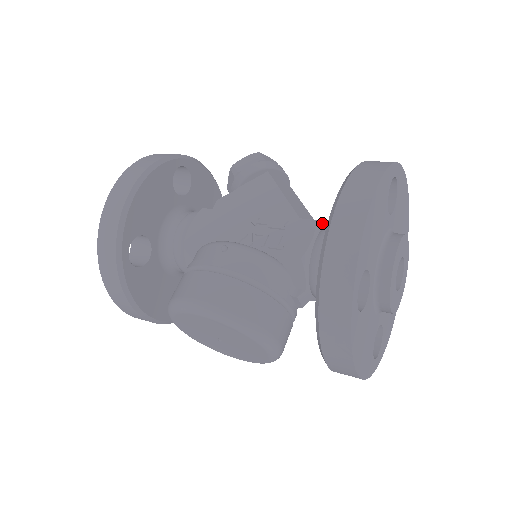
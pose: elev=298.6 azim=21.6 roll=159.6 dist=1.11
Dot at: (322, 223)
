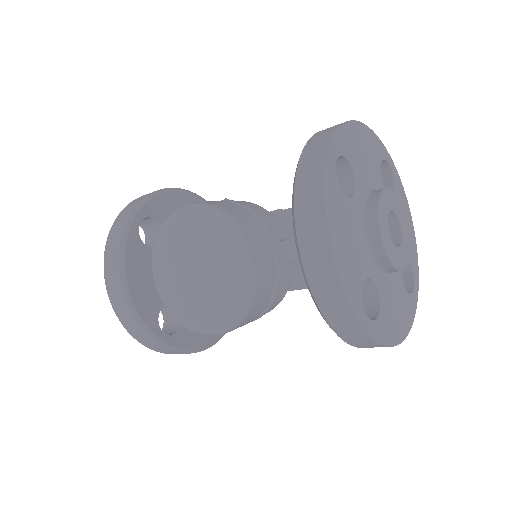
Dot at: occluded
